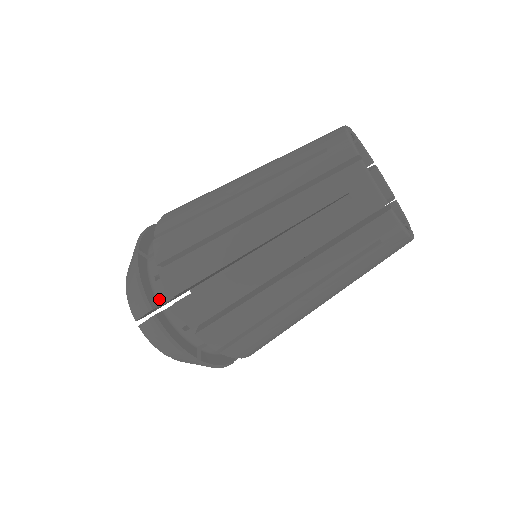
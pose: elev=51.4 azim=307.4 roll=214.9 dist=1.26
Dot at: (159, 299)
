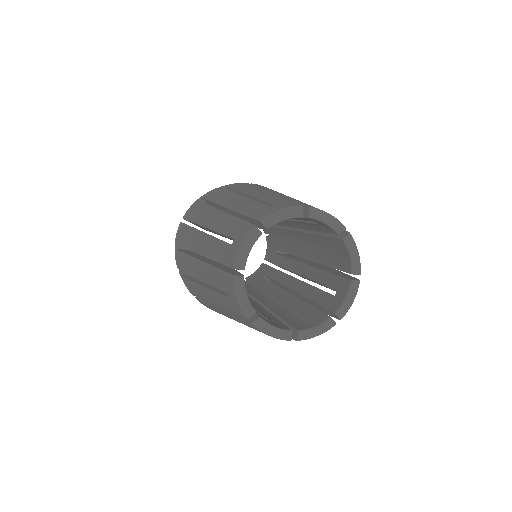
Dot at: occluded
